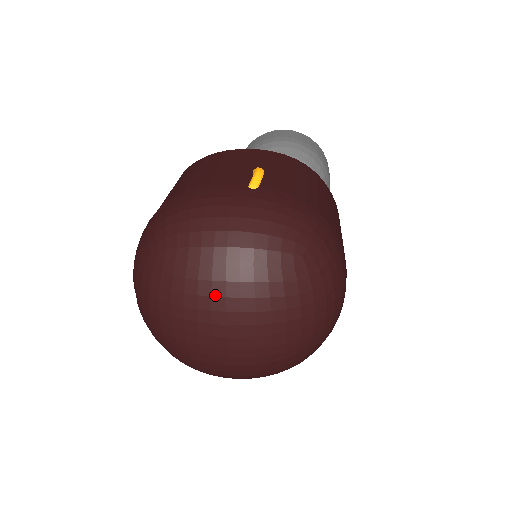
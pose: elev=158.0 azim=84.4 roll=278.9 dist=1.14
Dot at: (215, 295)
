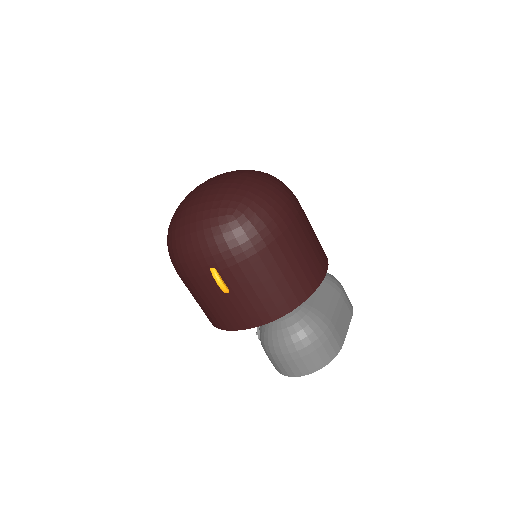
Dot at: occluded
